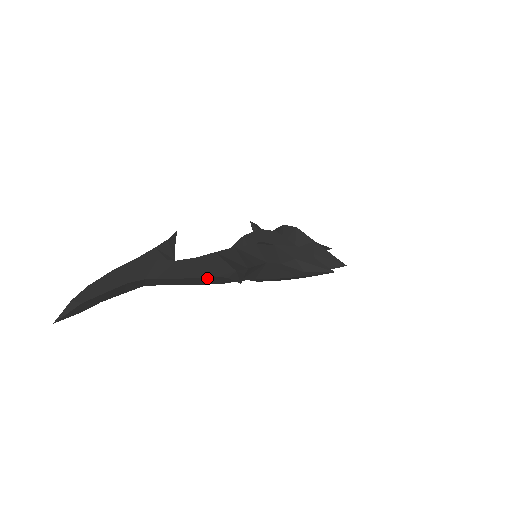
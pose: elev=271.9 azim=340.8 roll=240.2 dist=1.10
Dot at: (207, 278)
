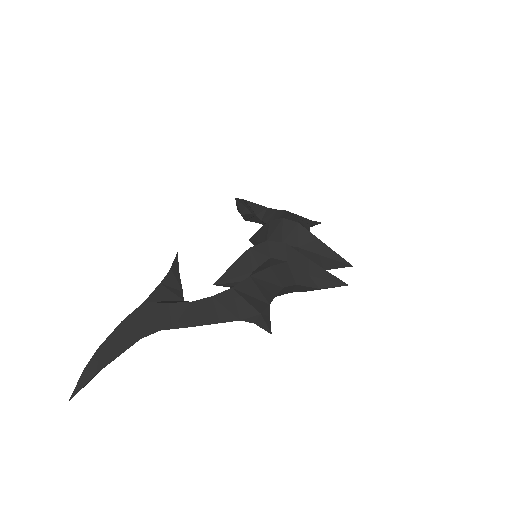
Dot at: (228, 321)
